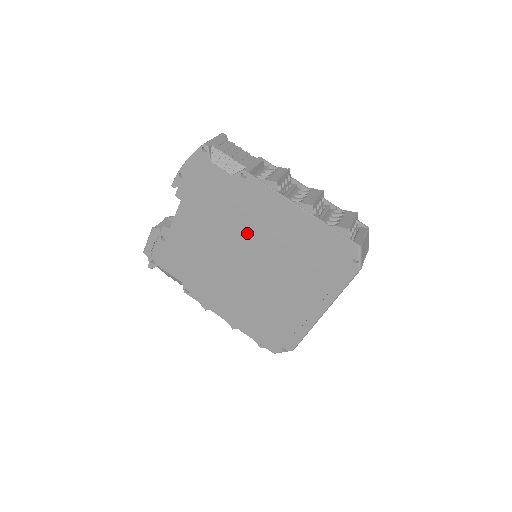
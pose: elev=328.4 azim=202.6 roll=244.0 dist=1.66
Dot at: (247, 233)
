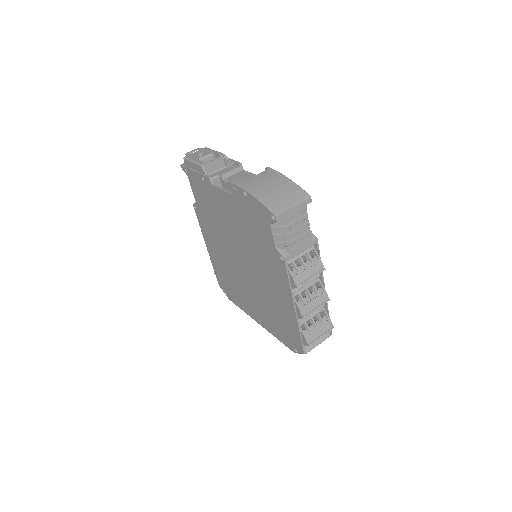
Dot at: (255, 263)
